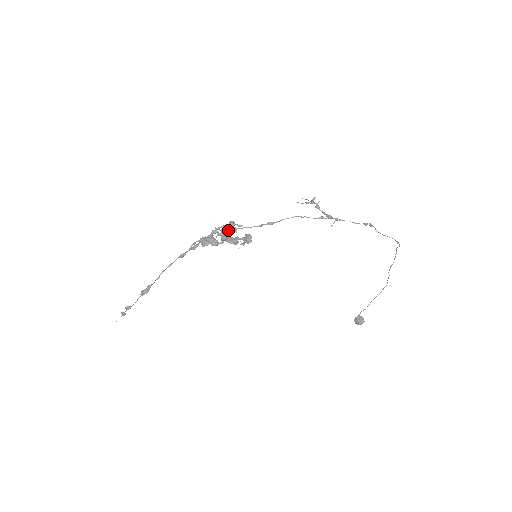
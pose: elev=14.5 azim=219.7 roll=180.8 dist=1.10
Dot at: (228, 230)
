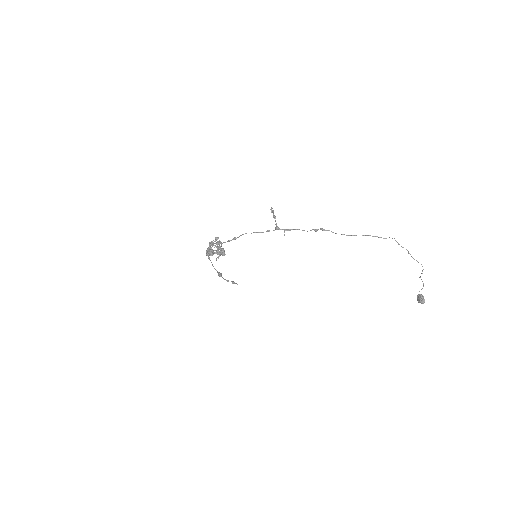
Dot at: (217, 243)
